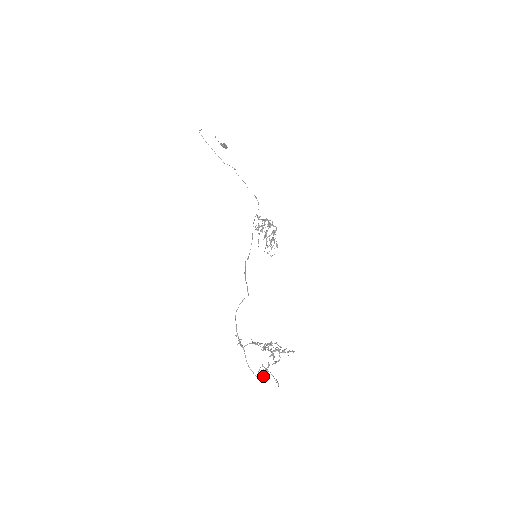
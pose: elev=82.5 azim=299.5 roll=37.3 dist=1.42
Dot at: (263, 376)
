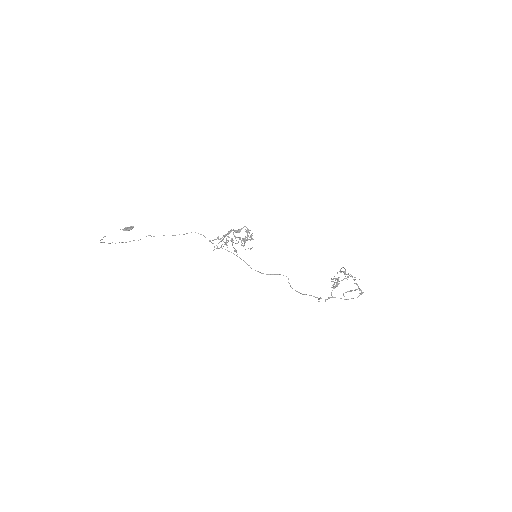
Dot at: (362, 292)
